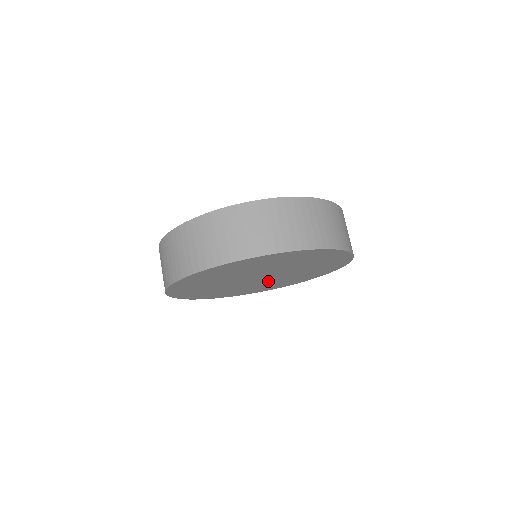
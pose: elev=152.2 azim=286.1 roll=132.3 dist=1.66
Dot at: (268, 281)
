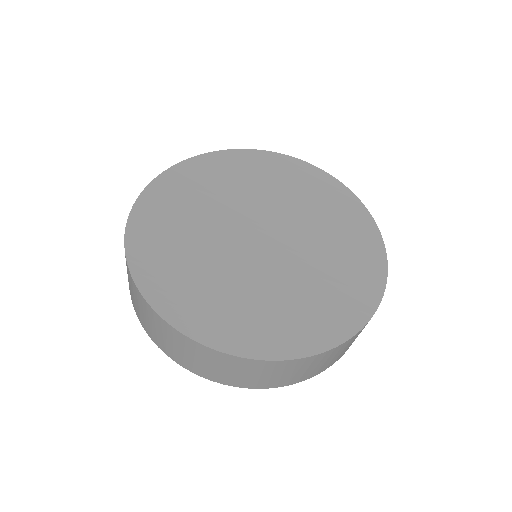
Dot at: occluded
